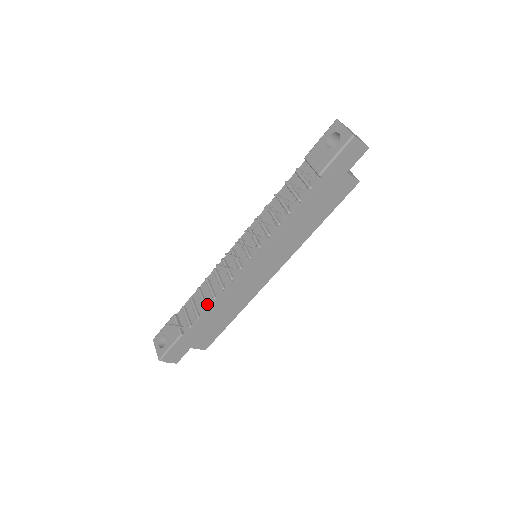
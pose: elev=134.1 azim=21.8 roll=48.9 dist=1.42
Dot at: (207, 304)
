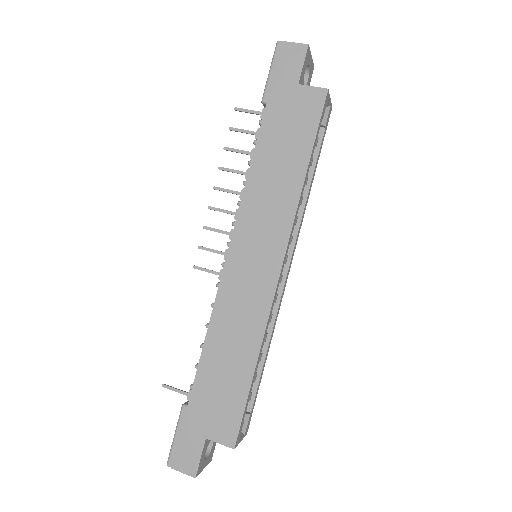
Dot at: occluded
